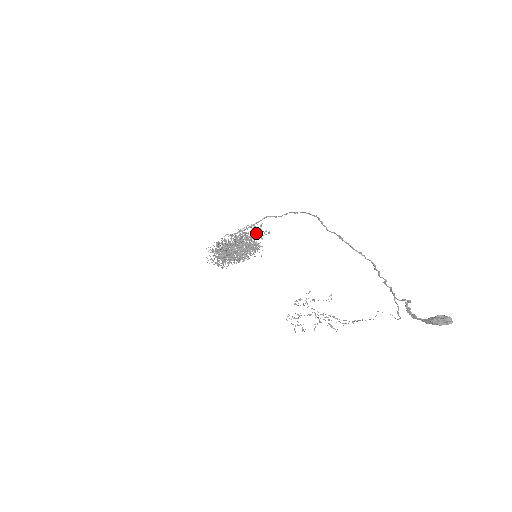
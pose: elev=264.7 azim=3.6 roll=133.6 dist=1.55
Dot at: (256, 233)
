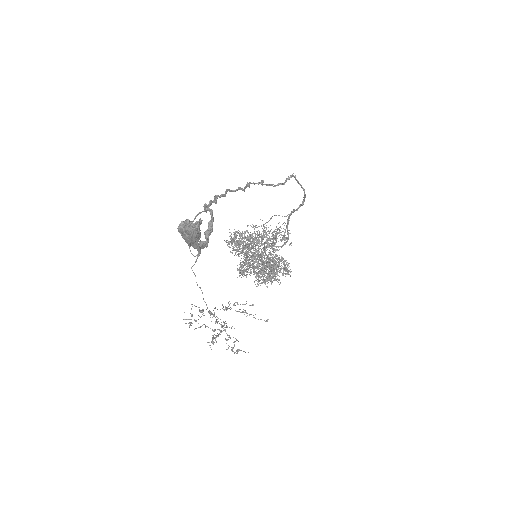
Dot at: occluded
